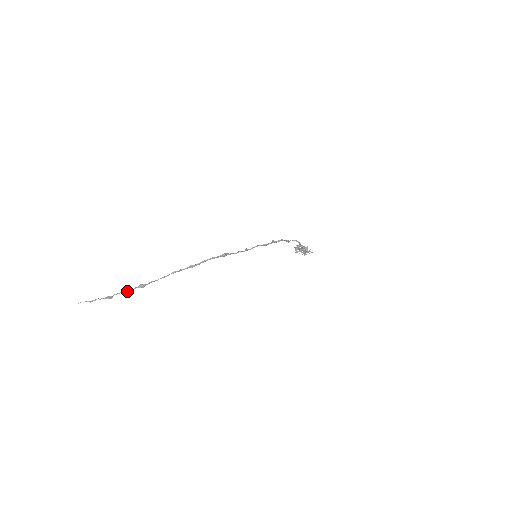
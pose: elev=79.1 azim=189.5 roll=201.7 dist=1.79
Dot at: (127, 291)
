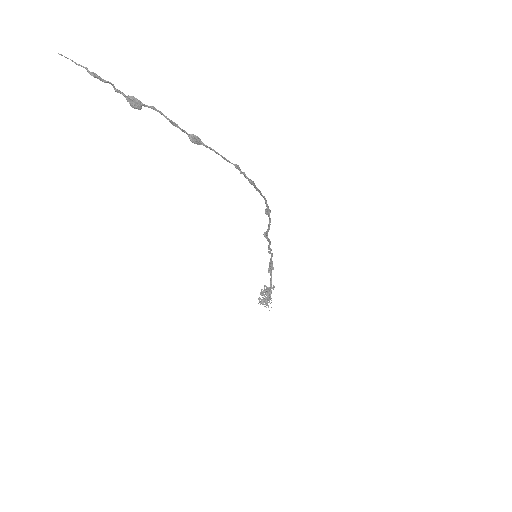
Dot at: (174, 122)
